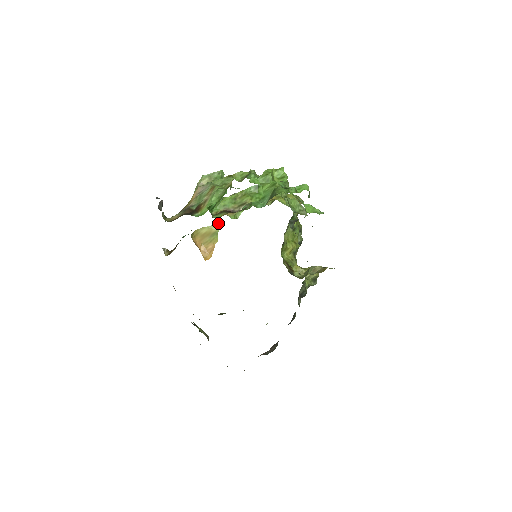
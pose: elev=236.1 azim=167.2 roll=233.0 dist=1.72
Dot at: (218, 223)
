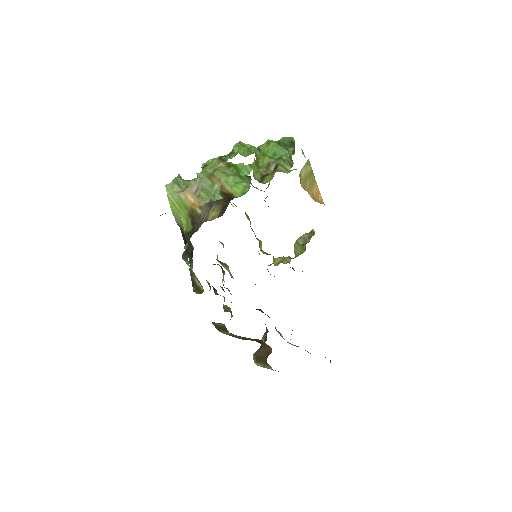
Dot at: (307, 160)
